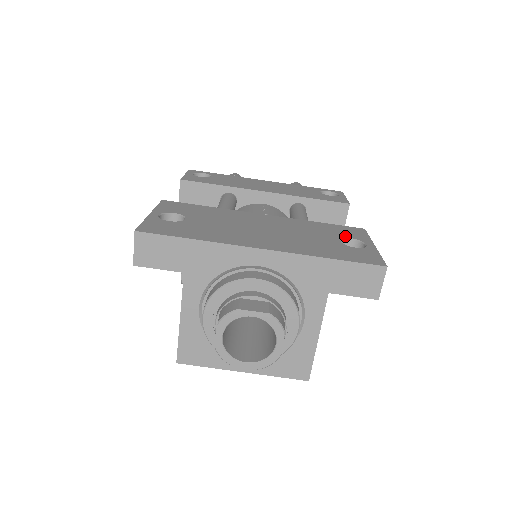
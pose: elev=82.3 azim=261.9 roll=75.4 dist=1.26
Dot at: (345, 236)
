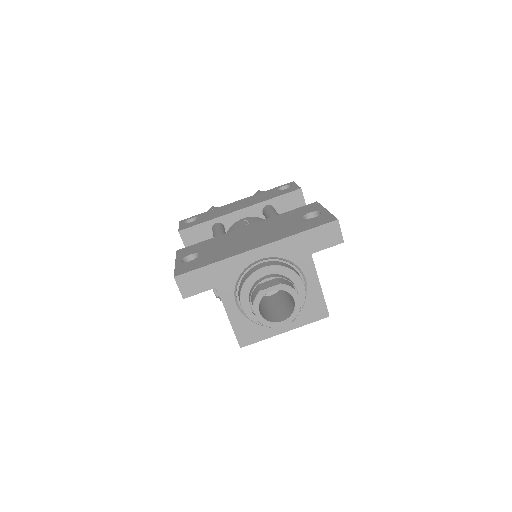
Dot at: (305, 213)
